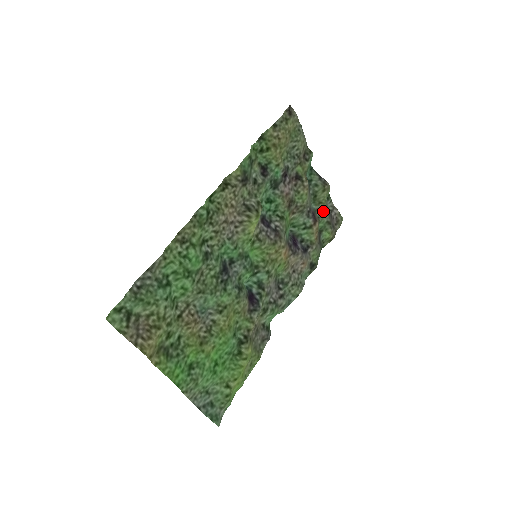
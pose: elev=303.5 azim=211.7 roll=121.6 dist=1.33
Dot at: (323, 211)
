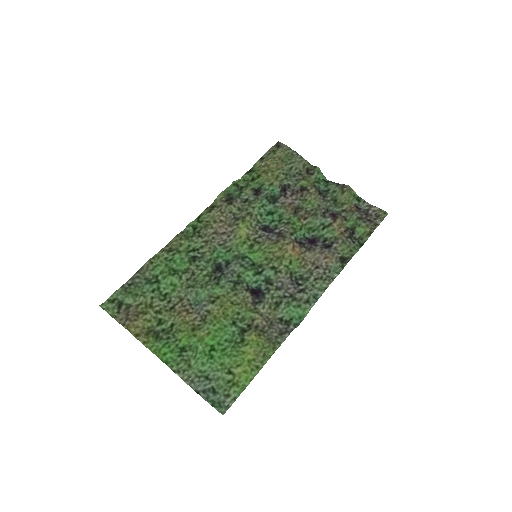
Dot at: (349, 210)
